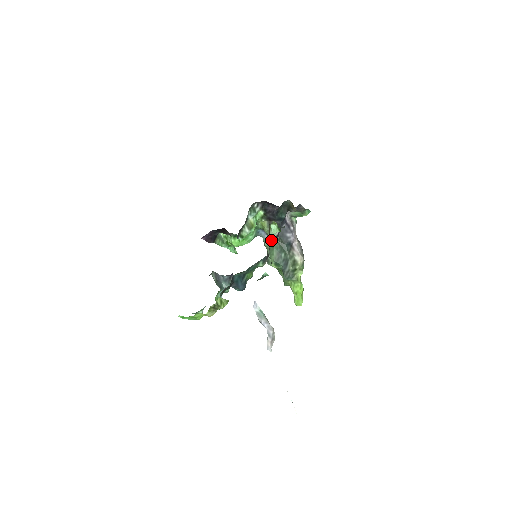
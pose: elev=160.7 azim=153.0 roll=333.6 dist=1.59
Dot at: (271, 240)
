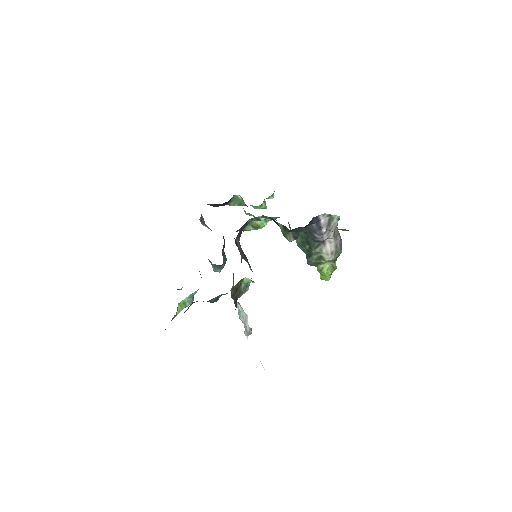
Dot at: occluded
